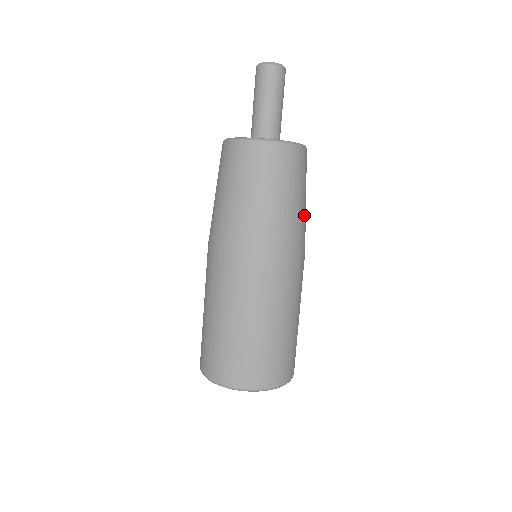
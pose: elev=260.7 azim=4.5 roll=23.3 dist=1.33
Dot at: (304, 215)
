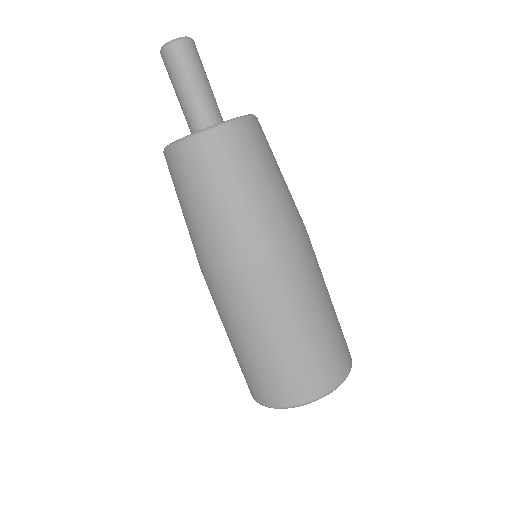
Dot at: (274, 198)
